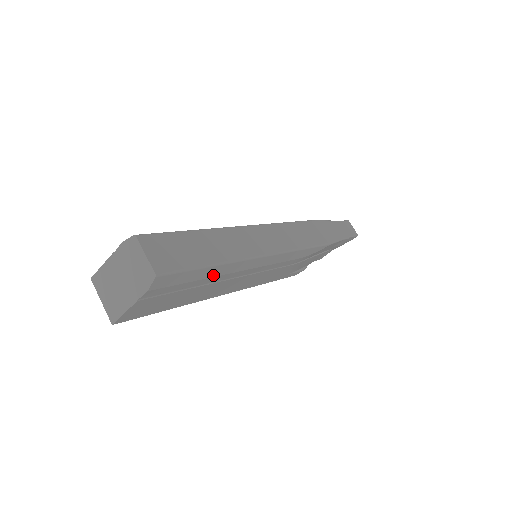
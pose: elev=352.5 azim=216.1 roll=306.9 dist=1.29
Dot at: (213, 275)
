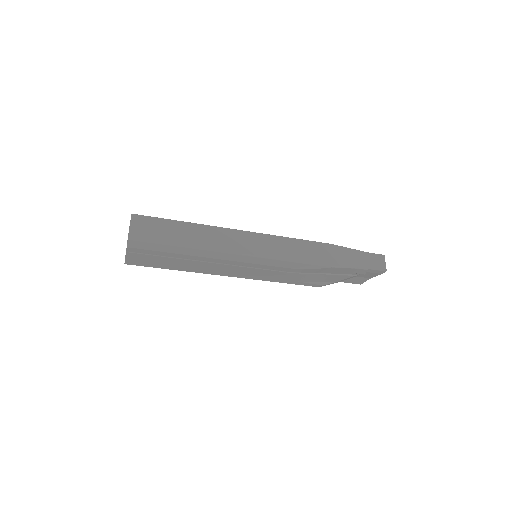
Dot at: (184, 253)
